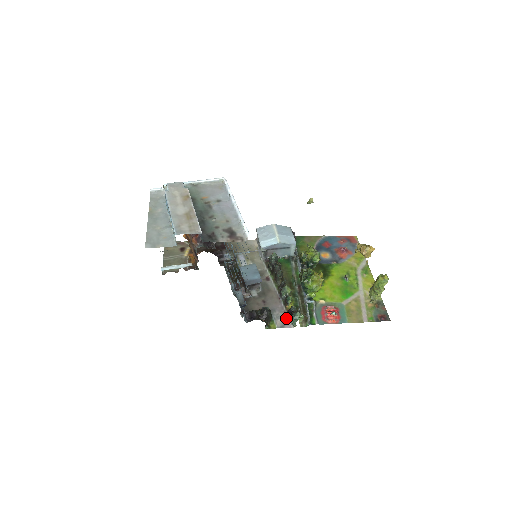
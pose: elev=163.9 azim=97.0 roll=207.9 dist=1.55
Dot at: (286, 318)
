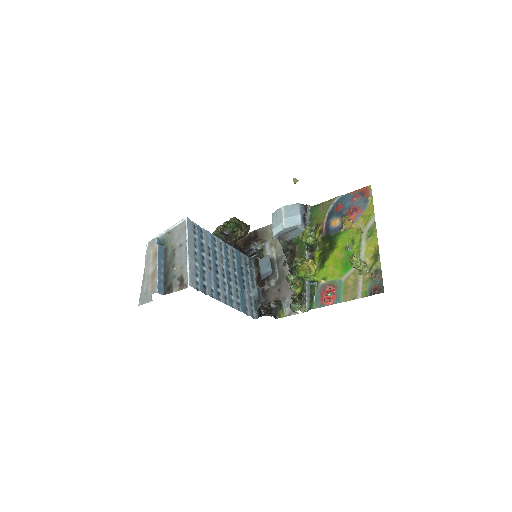
Dot at: occluded
